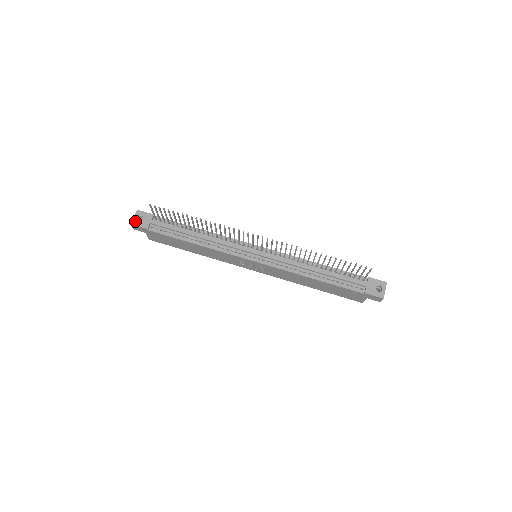
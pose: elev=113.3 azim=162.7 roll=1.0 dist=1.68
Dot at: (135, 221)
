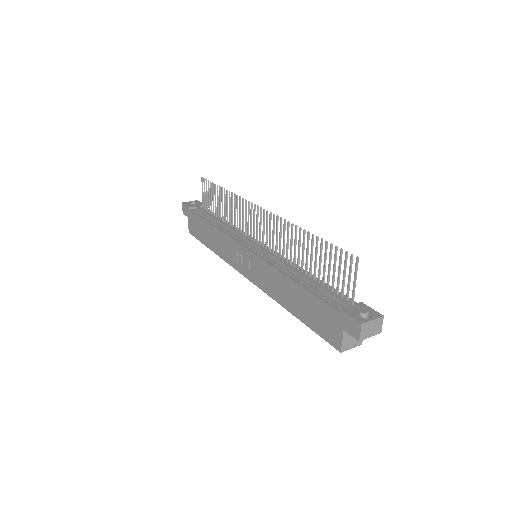
Dot at: (187, 202)
